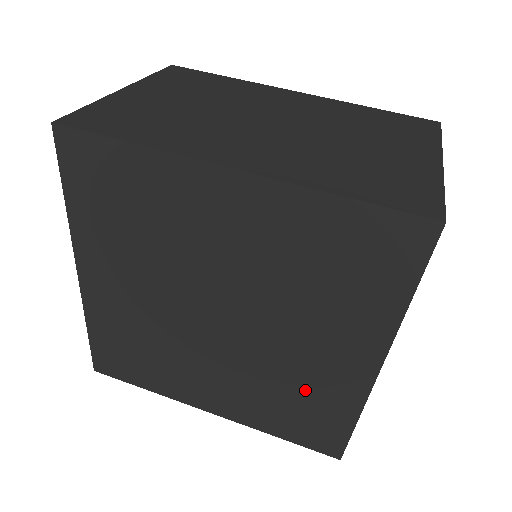
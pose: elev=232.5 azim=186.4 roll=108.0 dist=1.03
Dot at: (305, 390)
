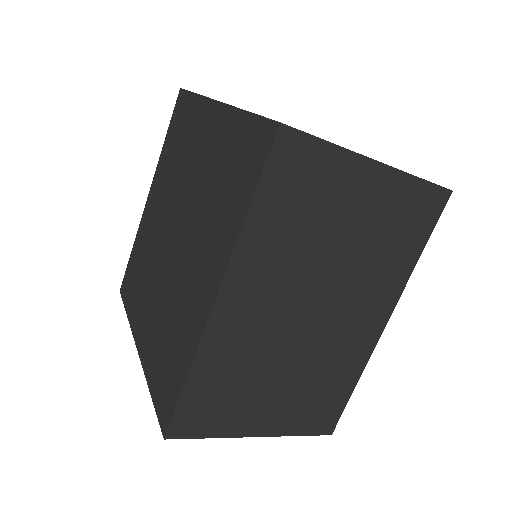
Dot at: (178, 323)
